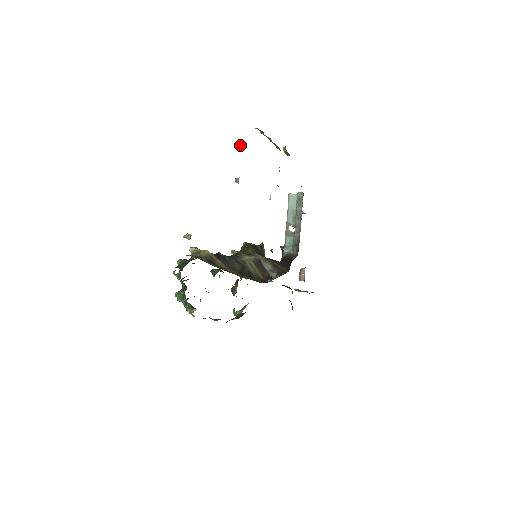
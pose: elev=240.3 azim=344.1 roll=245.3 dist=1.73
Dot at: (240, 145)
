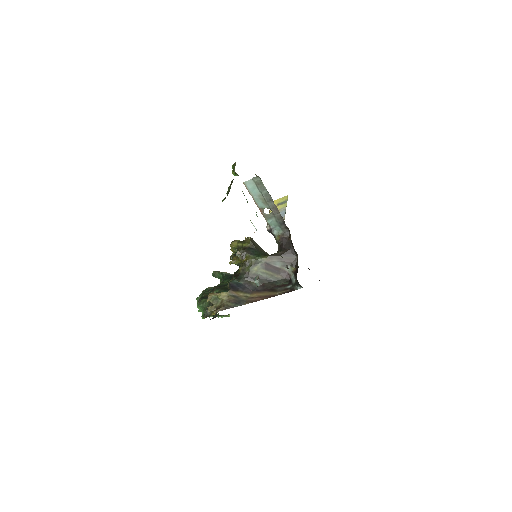
Dot at: (239, 255)
